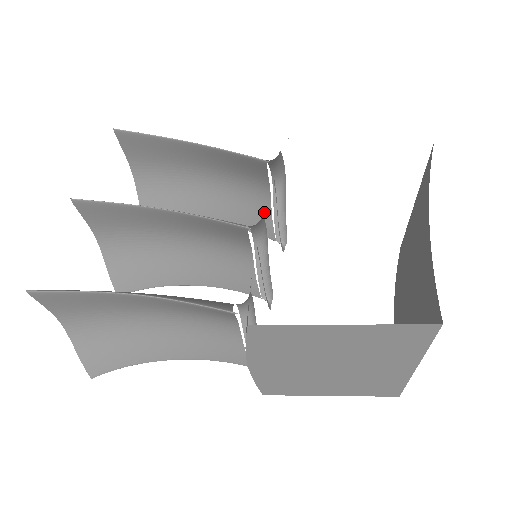
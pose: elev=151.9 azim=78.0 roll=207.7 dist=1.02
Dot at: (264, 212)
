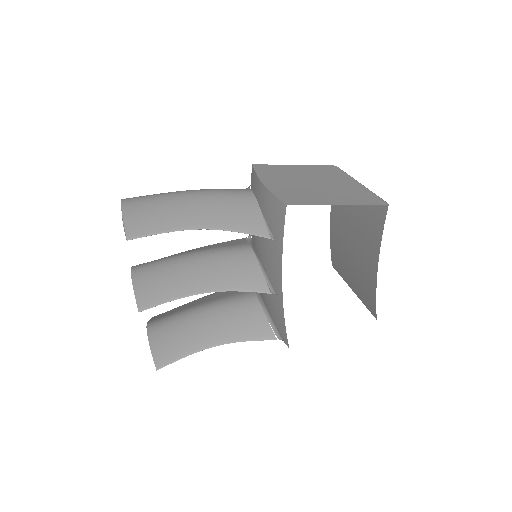
Dot at: occluded
